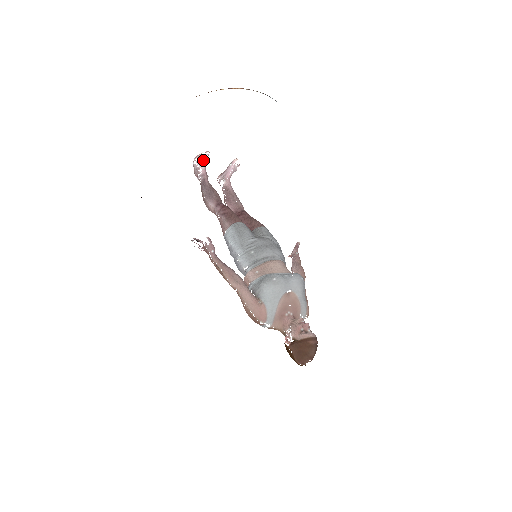
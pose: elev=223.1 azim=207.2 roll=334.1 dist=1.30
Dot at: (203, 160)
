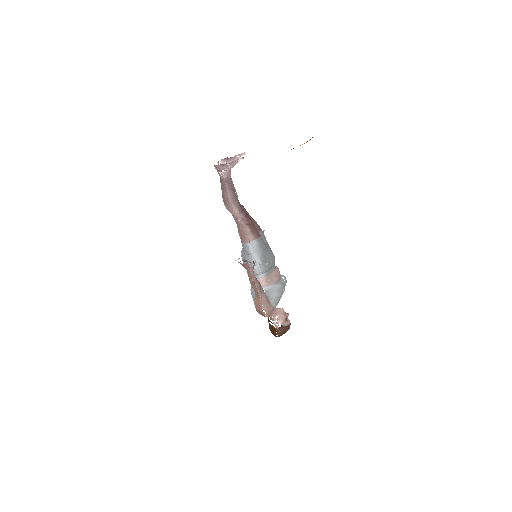
Dot at: (236, 163)
